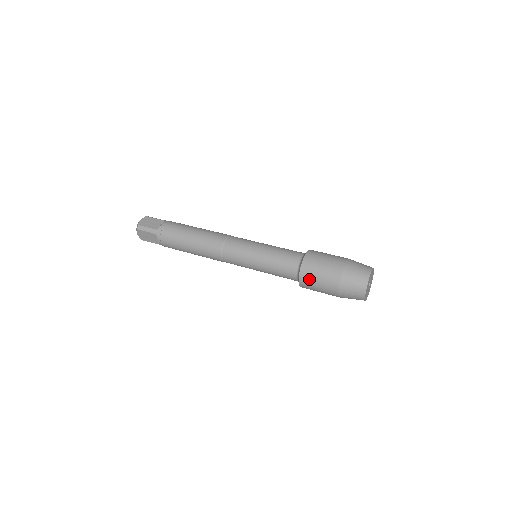
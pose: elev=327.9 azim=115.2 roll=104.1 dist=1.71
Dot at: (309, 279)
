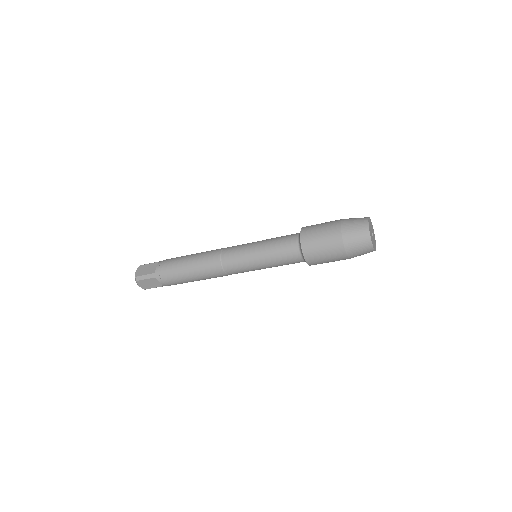
Dot at: (314, 254)
